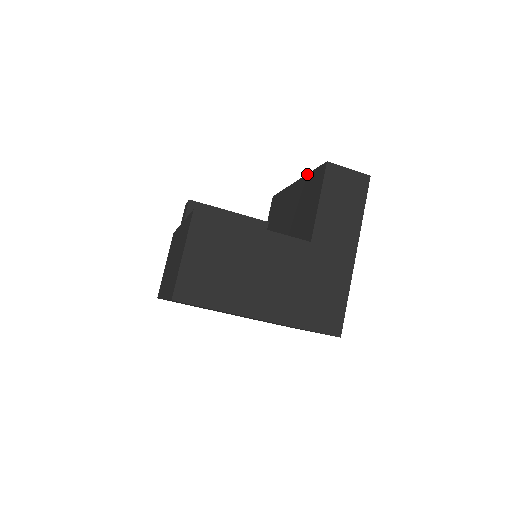
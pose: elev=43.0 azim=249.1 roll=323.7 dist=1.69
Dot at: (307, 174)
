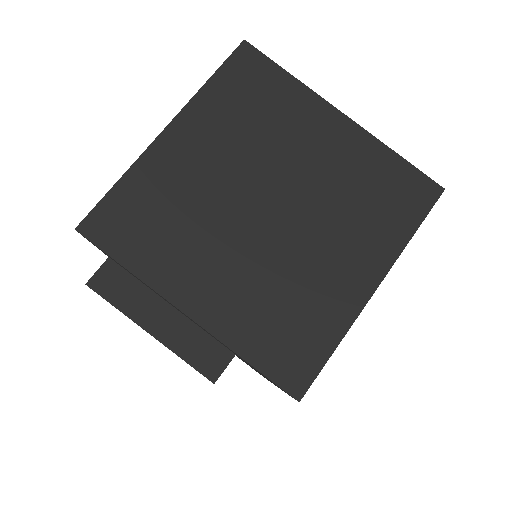
Dot at: occluded
